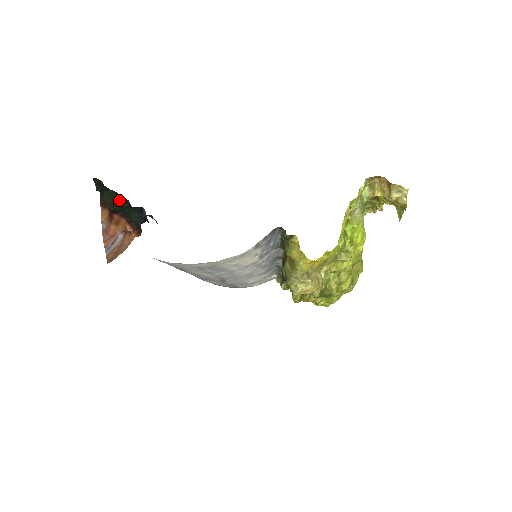
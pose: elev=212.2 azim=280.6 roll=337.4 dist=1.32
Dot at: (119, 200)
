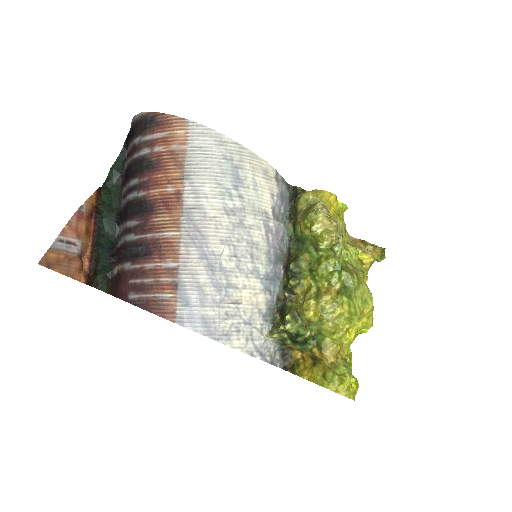
Dot at: (111, 205)
